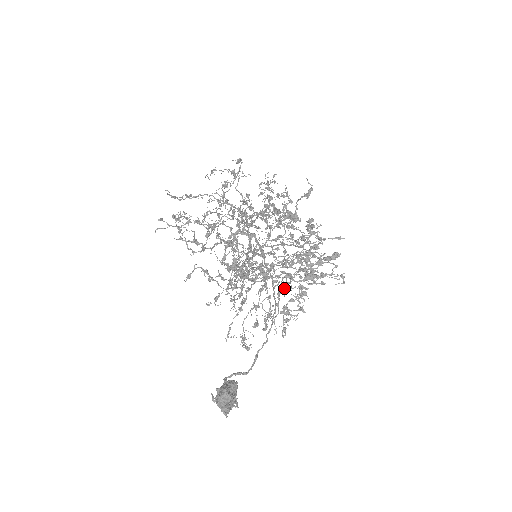
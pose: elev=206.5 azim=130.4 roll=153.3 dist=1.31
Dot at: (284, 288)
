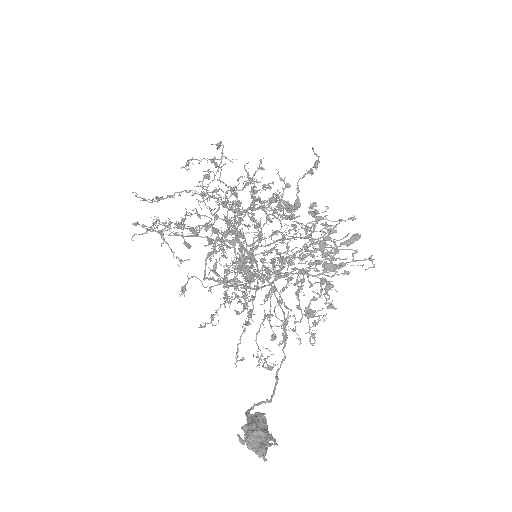
Dot at: (300, 287)
